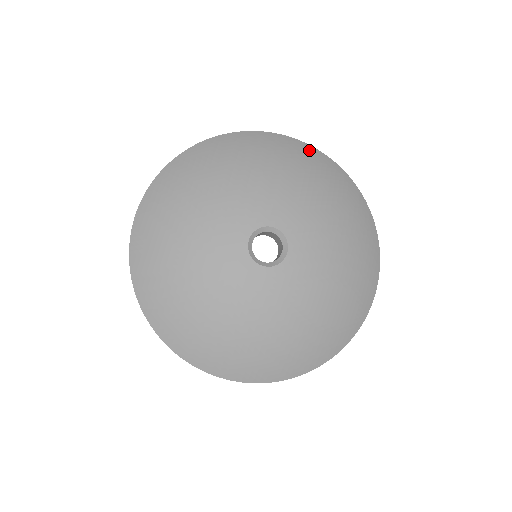
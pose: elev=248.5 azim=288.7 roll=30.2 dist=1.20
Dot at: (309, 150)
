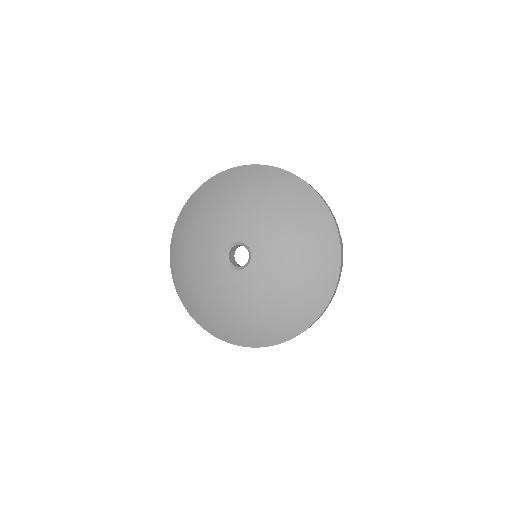
Dot at: (246, 170)
